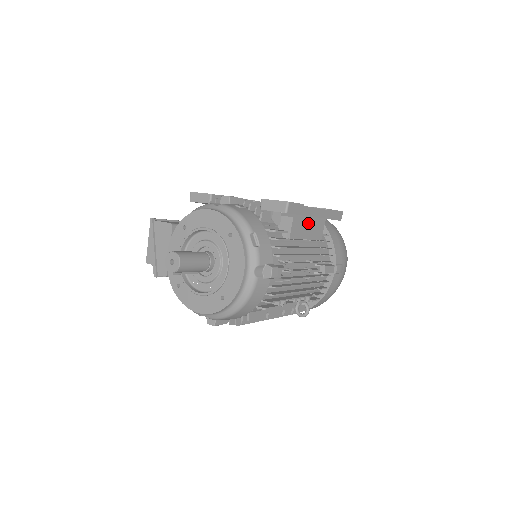
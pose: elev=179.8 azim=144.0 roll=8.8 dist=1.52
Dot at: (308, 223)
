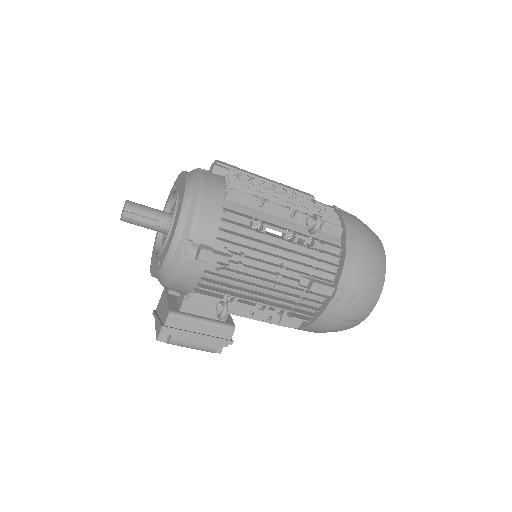
Dot at: occluded
